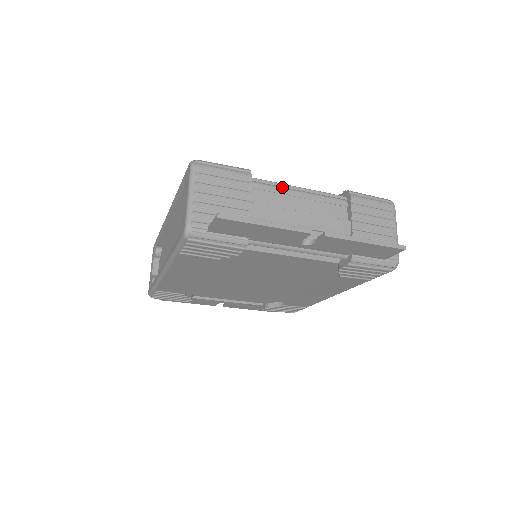
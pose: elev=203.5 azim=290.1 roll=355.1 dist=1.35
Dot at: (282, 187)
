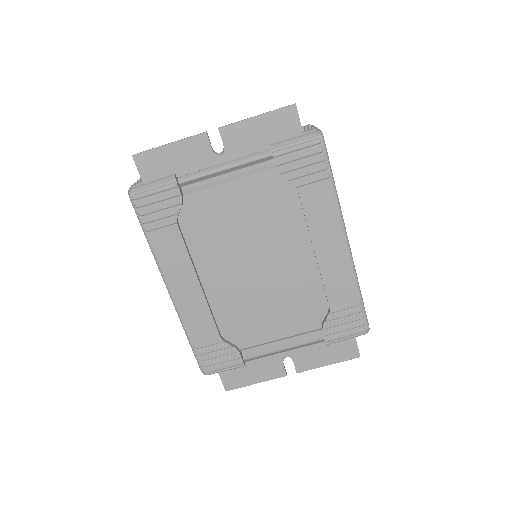
Dot at: occluded
